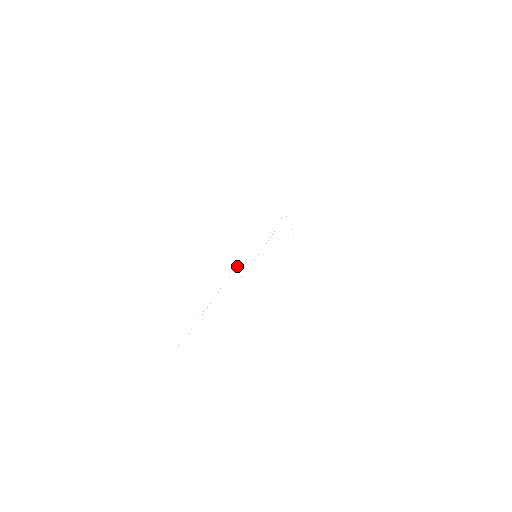
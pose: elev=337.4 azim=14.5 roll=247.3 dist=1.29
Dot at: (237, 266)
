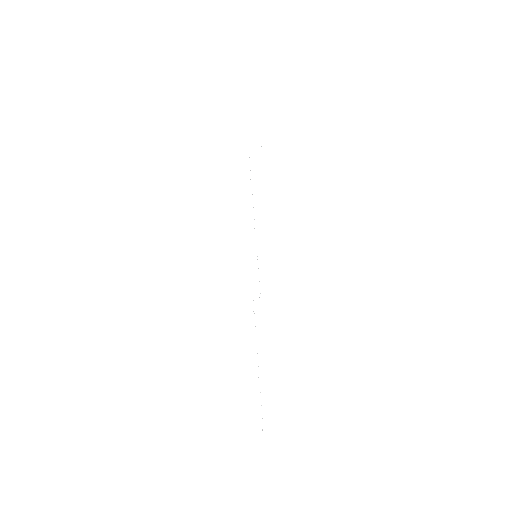
Dot at: occluded
